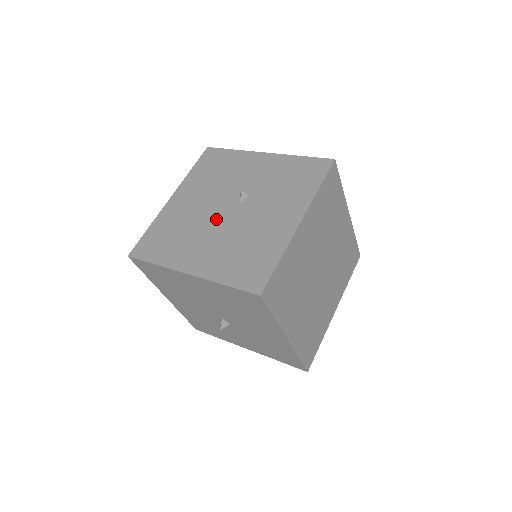
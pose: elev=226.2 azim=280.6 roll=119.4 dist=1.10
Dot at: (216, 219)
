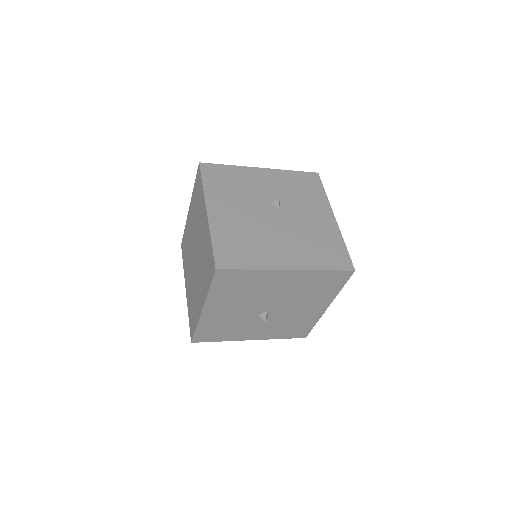
Dot at: (271, 224)
